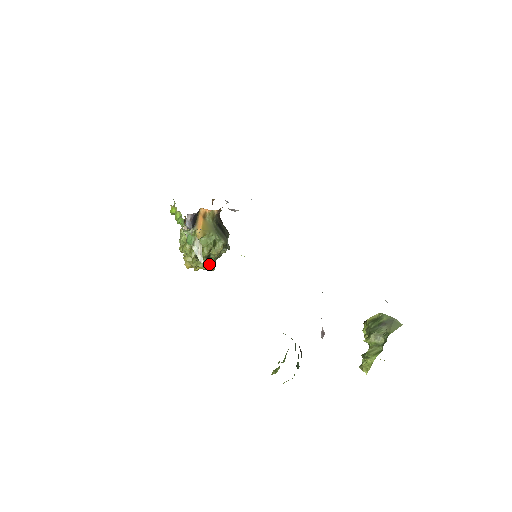
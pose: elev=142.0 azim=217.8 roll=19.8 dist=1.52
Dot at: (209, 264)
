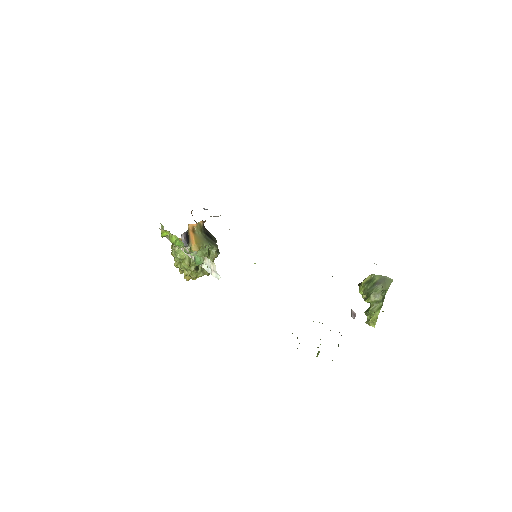
Dot at: (206, 271)
